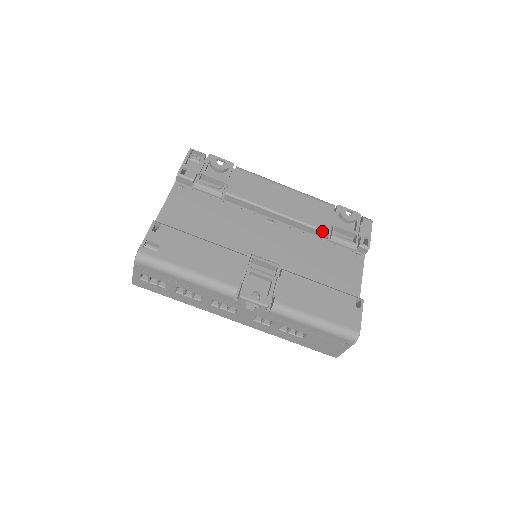
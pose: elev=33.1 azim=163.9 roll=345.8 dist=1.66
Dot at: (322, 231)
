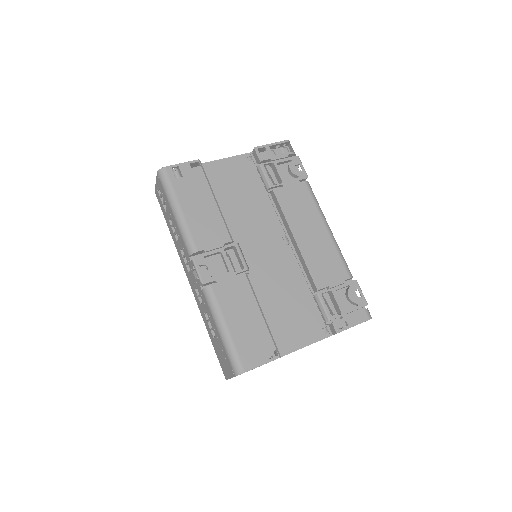
Dot at: (315, 283)
